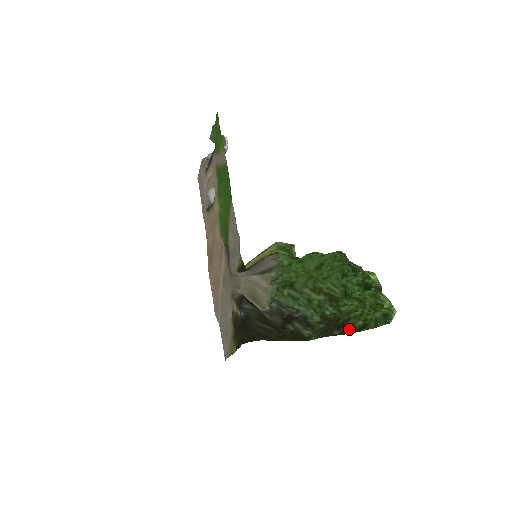
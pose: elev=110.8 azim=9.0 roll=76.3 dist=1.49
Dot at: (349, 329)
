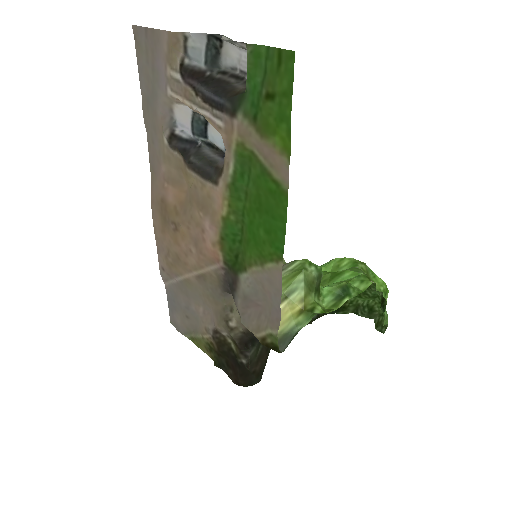
Dot at: occluded
